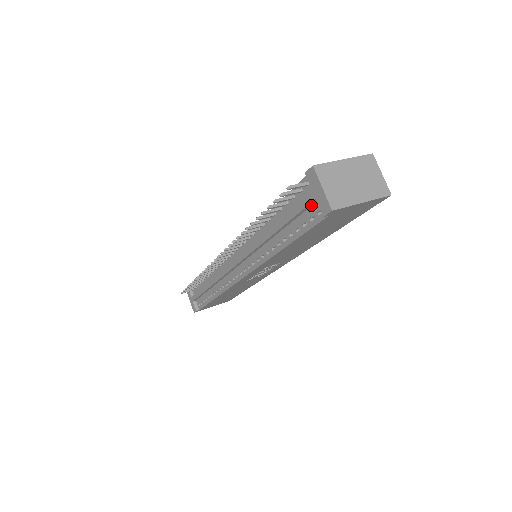
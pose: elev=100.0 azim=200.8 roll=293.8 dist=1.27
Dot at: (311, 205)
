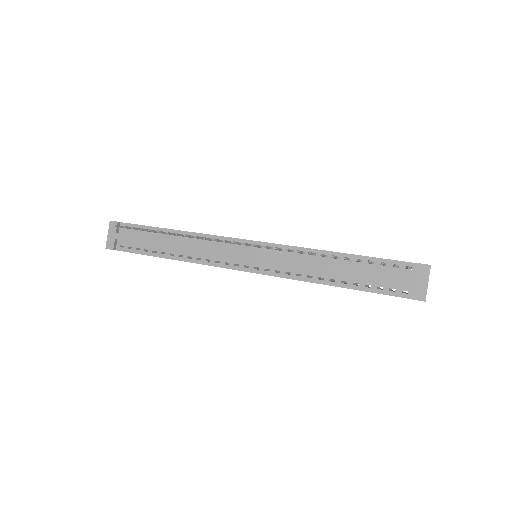
Dot at: (400, 282)
